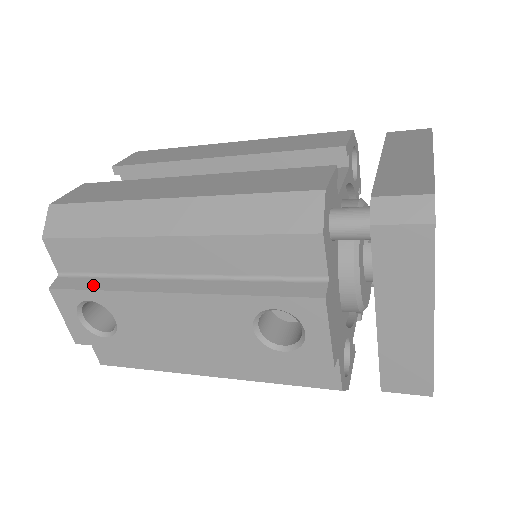
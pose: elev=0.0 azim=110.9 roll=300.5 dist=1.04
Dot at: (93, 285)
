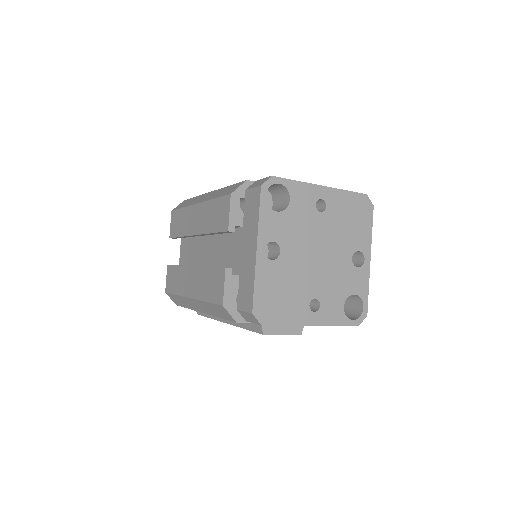
Dot at: (206, 314)
